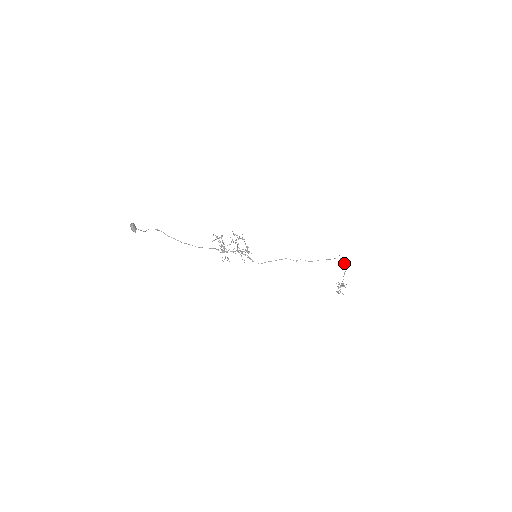
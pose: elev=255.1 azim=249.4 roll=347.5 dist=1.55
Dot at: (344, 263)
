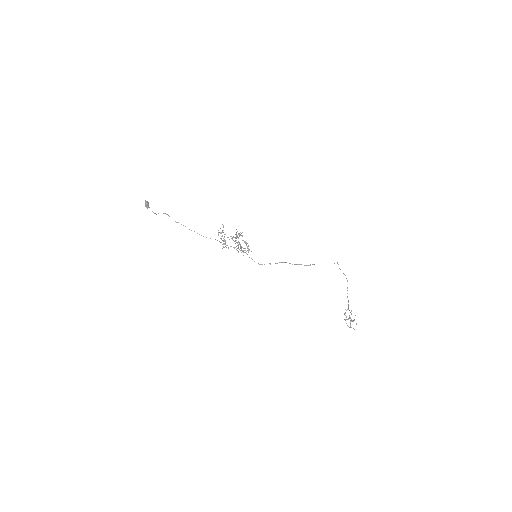
Dot at: occluded
